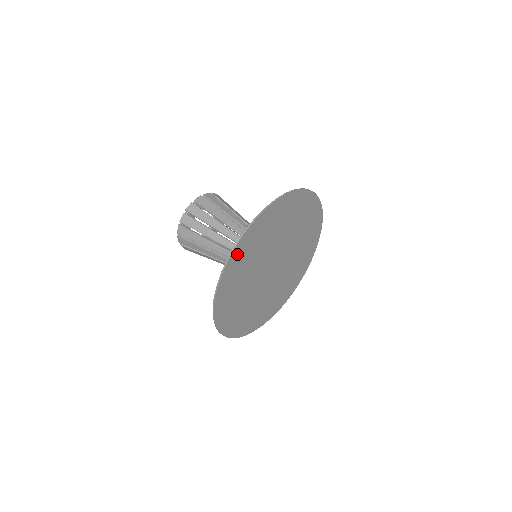
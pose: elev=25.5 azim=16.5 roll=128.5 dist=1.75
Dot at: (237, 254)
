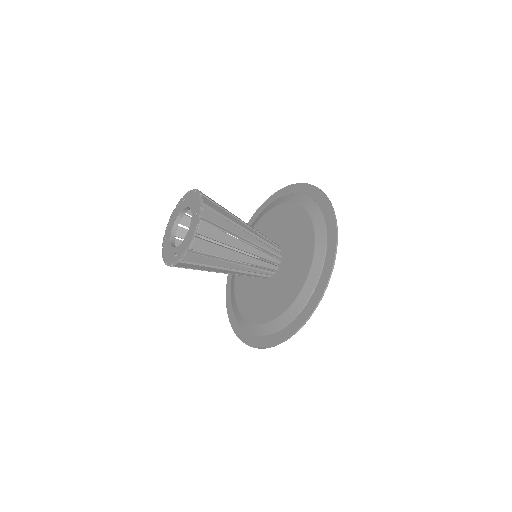
Dot at: (298, 320)
